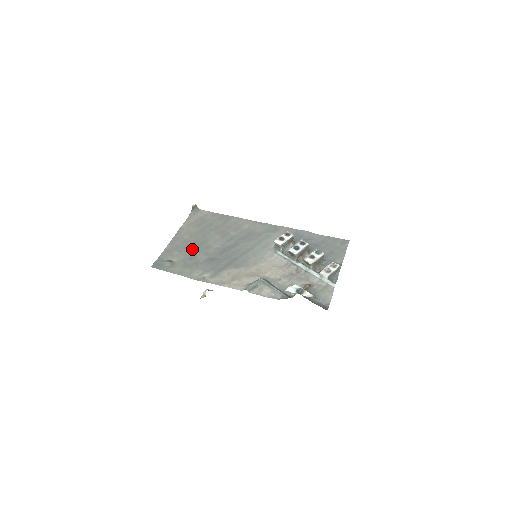
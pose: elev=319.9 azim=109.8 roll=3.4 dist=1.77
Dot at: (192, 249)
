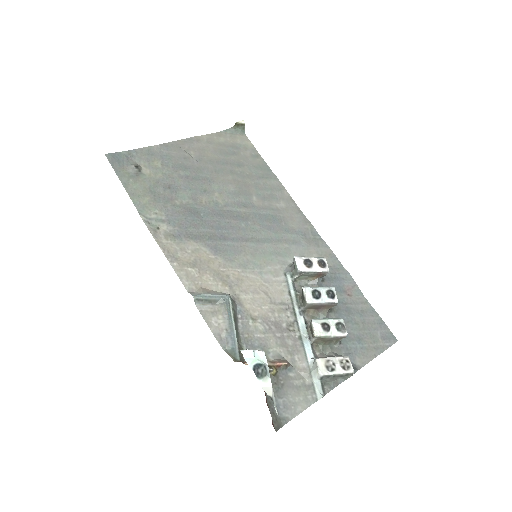
Dot at: (183, 176)
